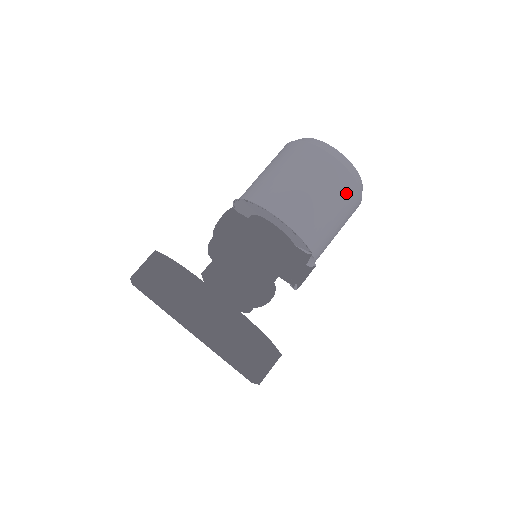
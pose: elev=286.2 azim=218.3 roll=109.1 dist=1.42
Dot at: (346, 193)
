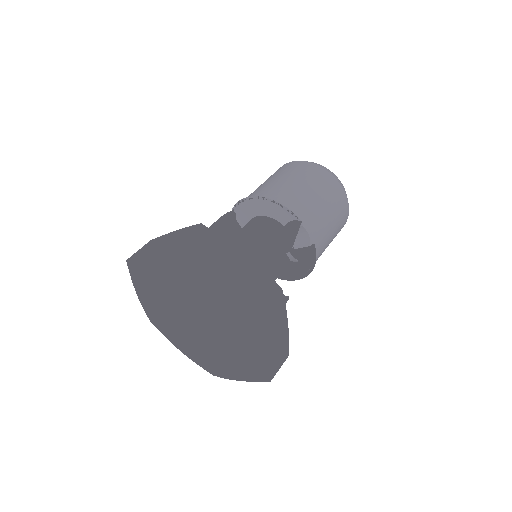
Dot at: (323, 181)
